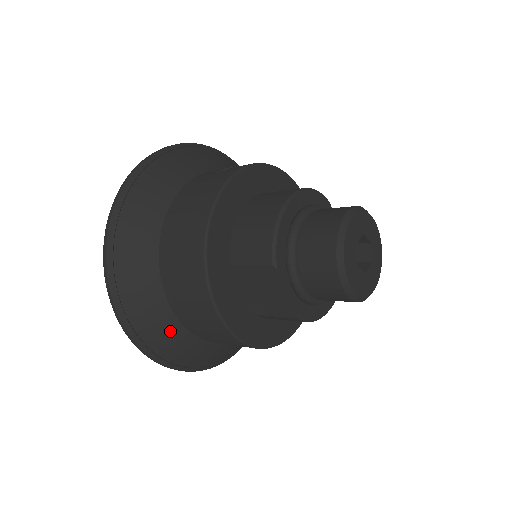
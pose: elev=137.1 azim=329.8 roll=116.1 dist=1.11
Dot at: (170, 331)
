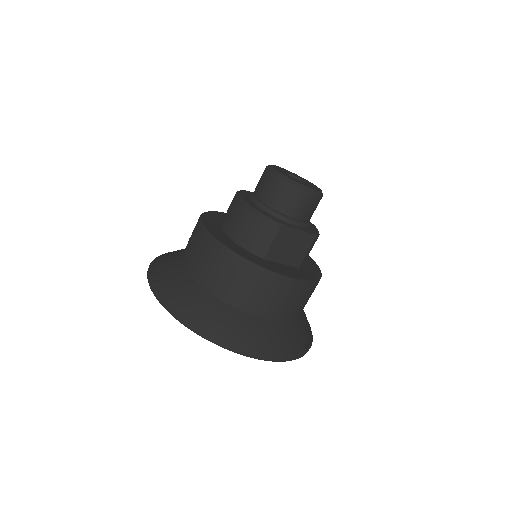
Dot at: (283, 331)
